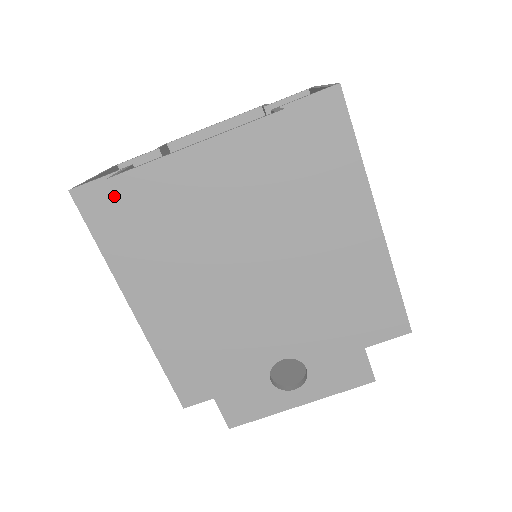
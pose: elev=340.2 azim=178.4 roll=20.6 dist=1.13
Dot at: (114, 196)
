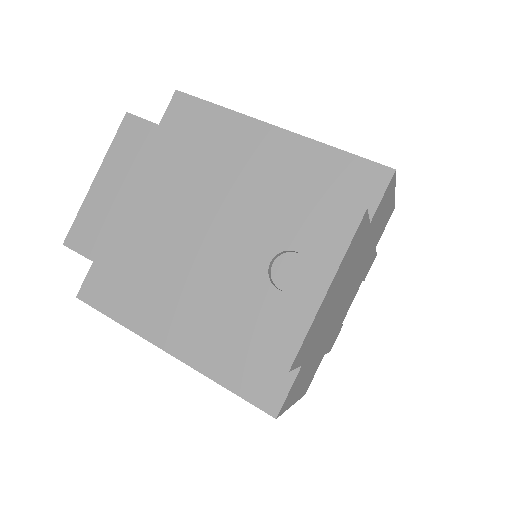
Dot at: (73, 250)
